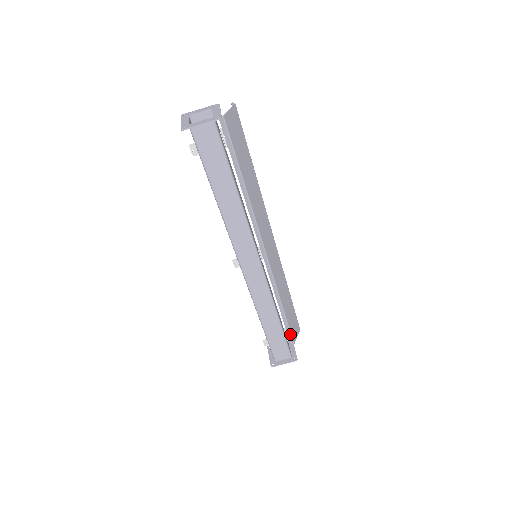
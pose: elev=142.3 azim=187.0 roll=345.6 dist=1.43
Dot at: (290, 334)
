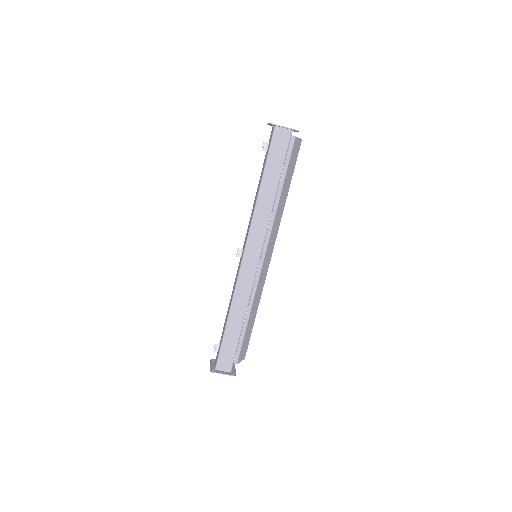
Dot at: (239, 351)
